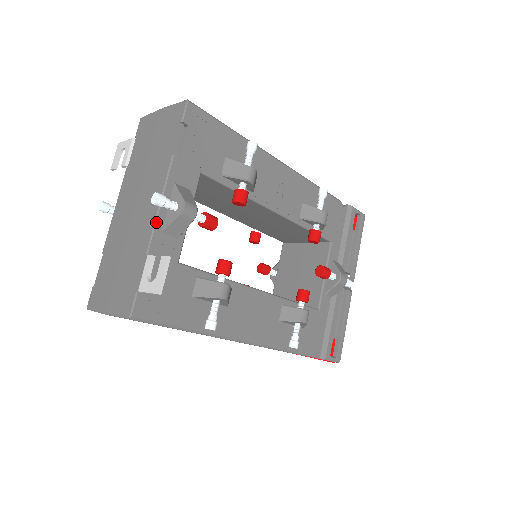
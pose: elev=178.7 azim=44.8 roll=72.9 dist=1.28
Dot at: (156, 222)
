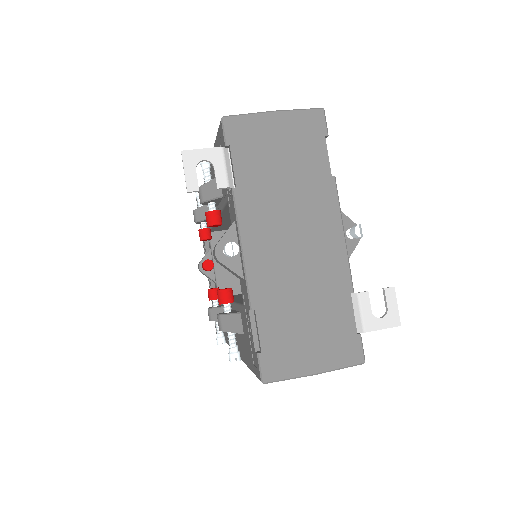
Dot at: occluded
